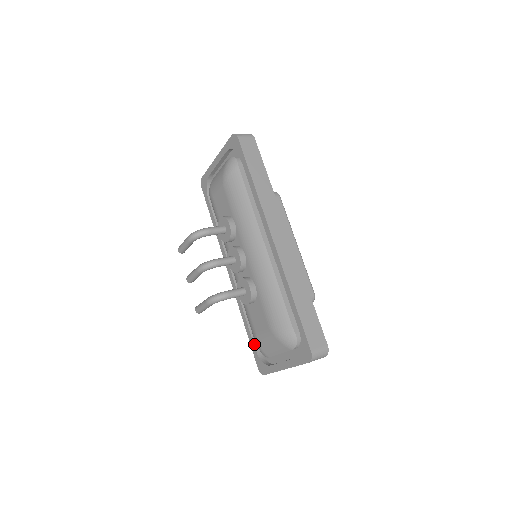
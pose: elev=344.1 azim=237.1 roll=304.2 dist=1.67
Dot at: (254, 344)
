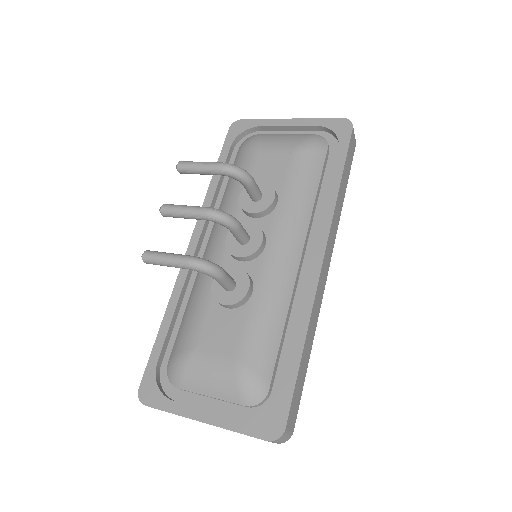
Dot at: (160, 354)
